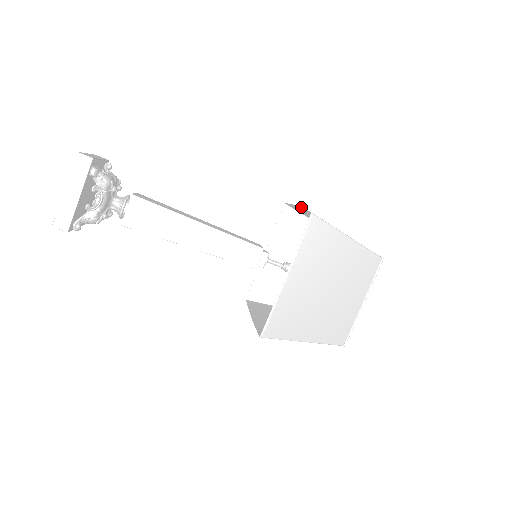
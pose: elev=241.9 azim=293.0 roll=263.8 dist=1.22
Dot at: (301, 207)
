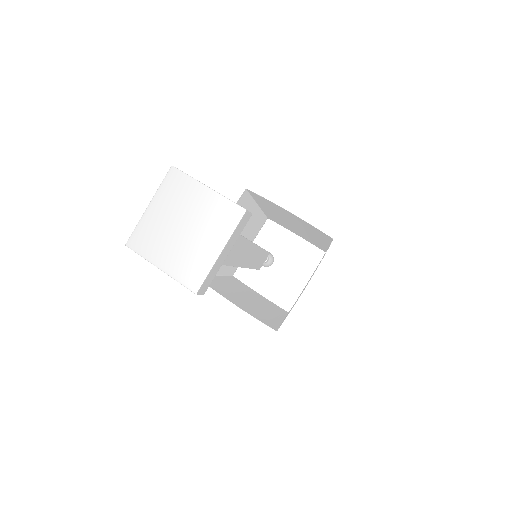
Dot at: occluded
